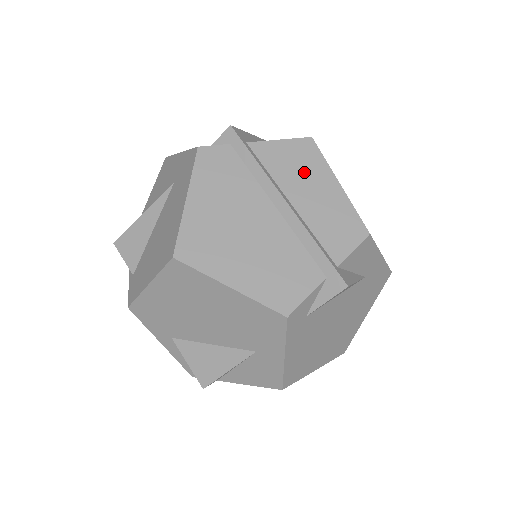
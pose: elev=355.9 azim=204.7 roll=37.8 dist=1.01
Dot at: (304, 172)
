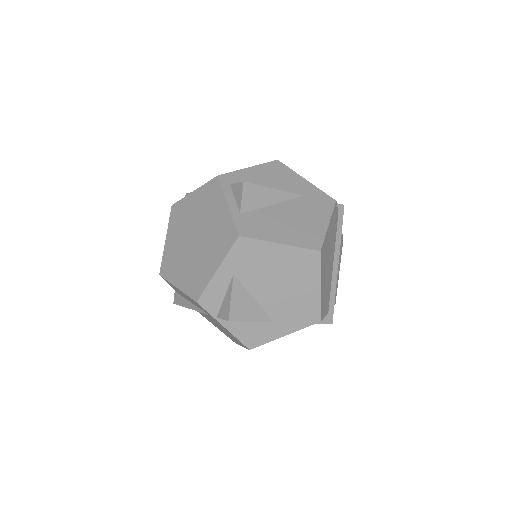
Dot at: occluded
